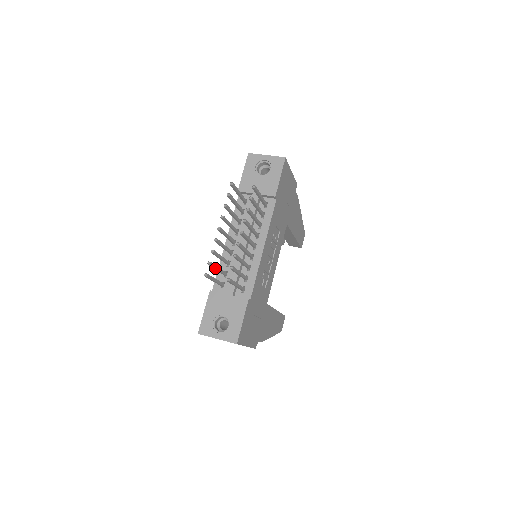
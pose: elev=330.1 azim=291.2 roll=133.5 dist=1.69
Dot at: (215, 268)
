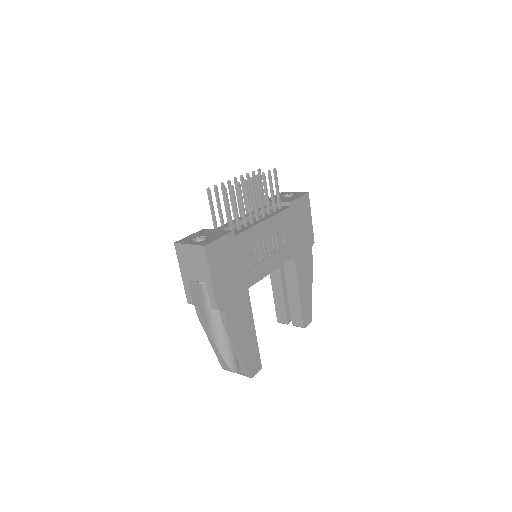
Dot at: (218, 200)
